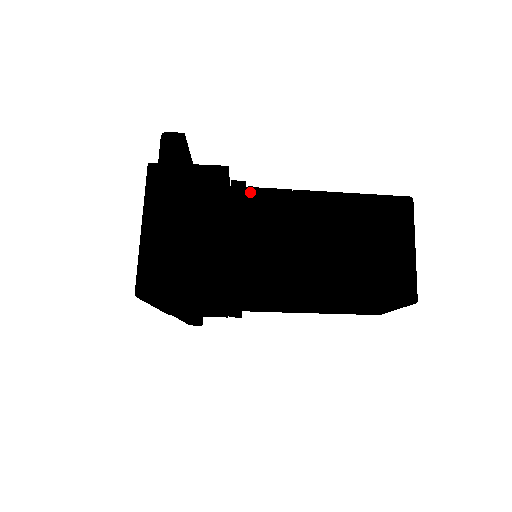
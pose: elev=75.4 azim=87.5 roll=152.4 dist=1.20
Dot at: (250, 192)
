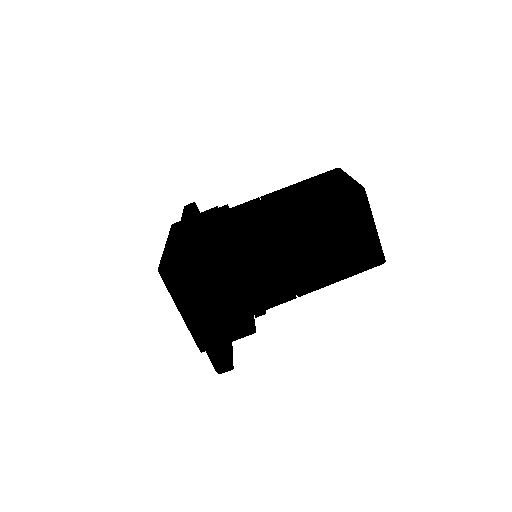
Dot at: (237, 240)
